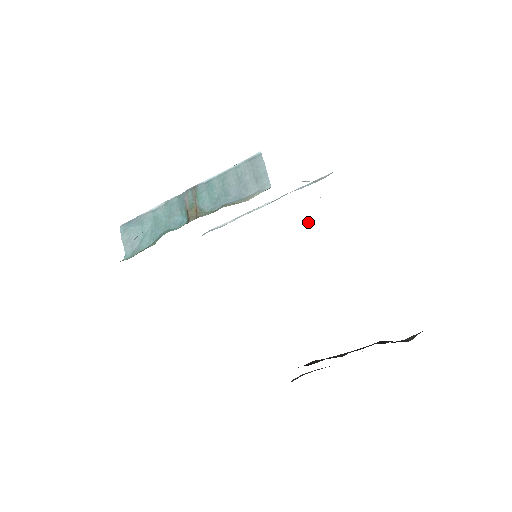
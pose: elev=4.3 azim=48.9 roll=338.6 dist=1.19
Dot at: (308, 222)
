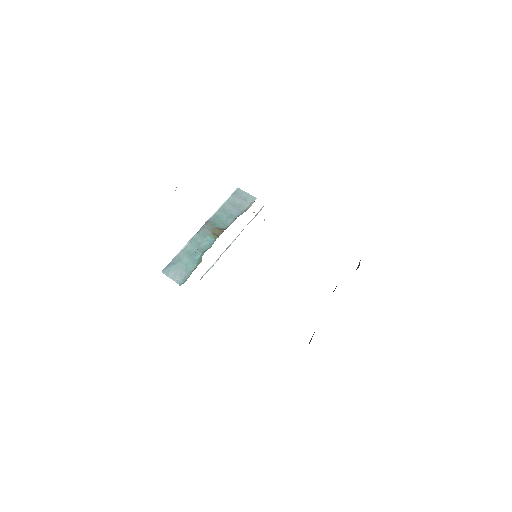
Dot at: occluded
